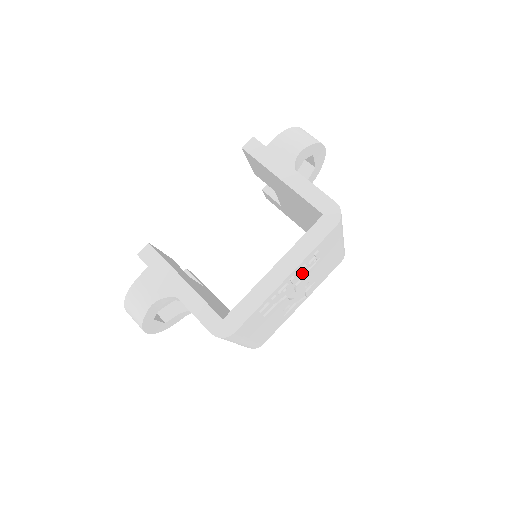
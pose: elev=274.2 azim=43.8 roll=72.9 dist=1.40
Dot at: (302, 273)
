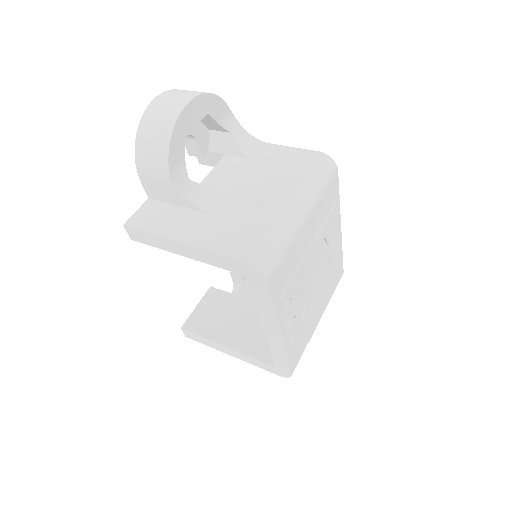
Dot at: (293, 304)
